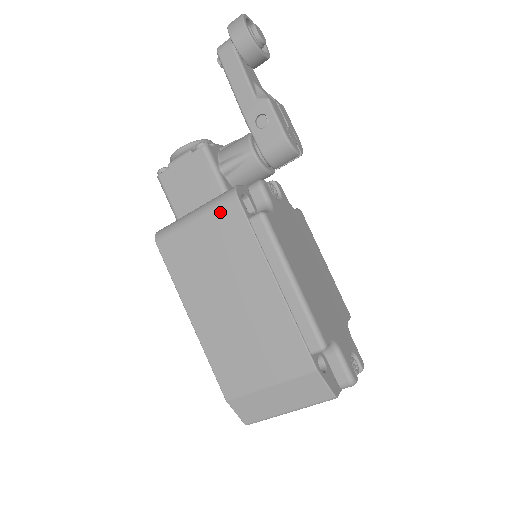
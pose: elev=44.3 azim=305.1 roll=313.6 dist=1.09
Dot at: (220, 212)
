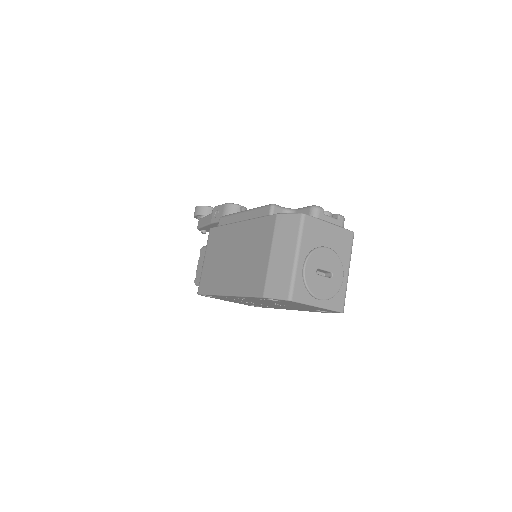
Dot at: (209, 242)
